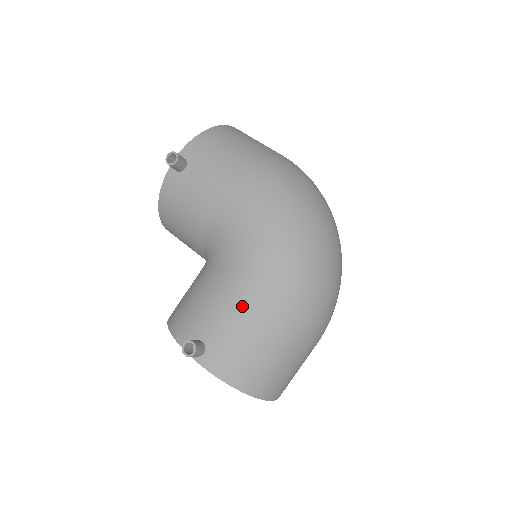
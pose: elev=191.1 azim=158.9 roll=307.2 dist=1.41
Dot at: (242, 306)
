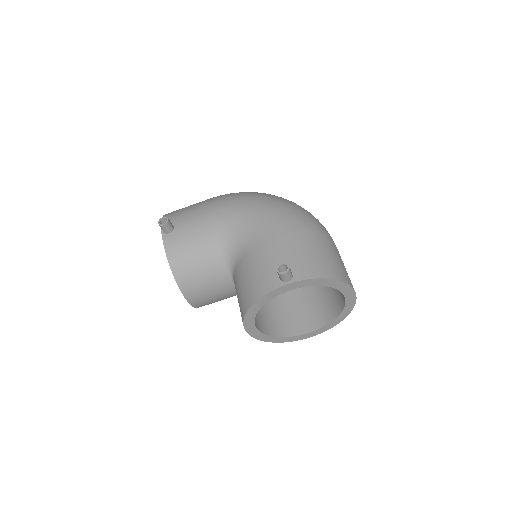
Dot at: (284, 236)
